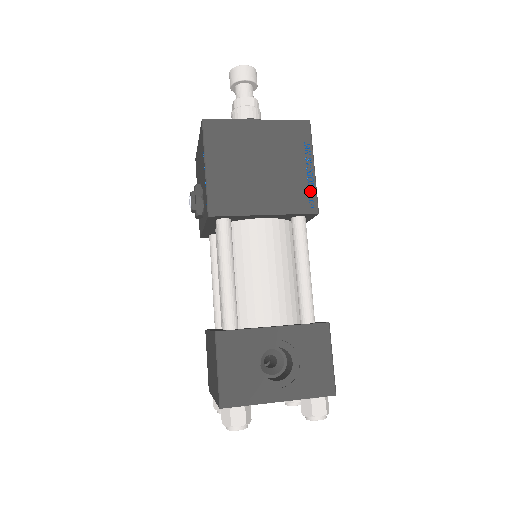
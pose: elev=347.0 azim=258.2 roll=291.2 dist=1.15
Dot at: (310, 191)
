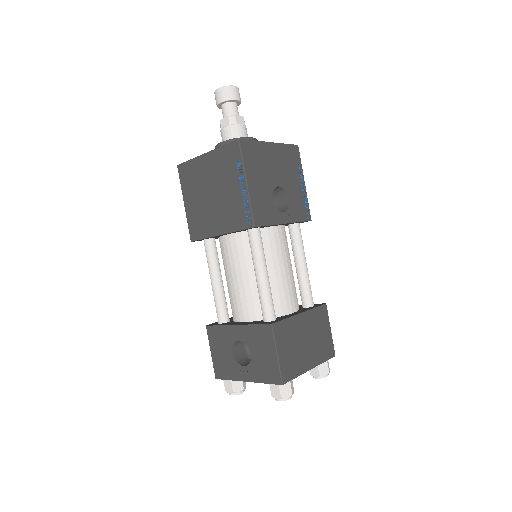
Dot at: (246, 208)
